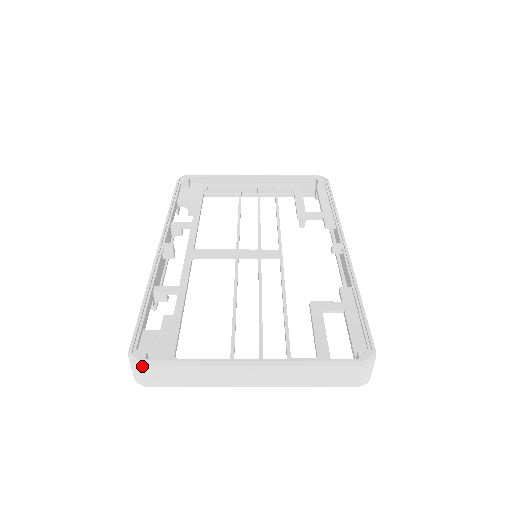
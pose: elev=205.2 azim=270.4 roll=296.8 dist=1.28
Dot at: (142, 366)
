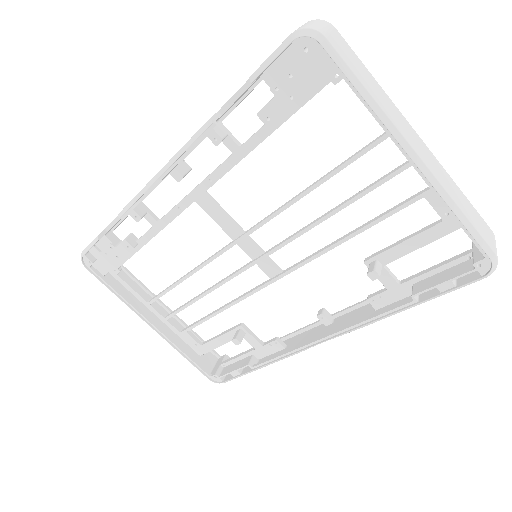
Dot at: (334, 27)
